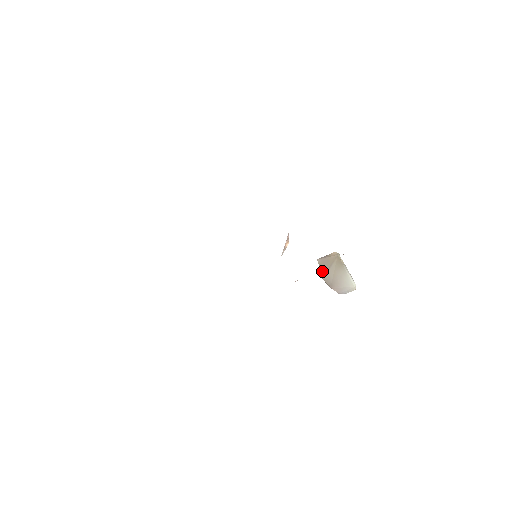
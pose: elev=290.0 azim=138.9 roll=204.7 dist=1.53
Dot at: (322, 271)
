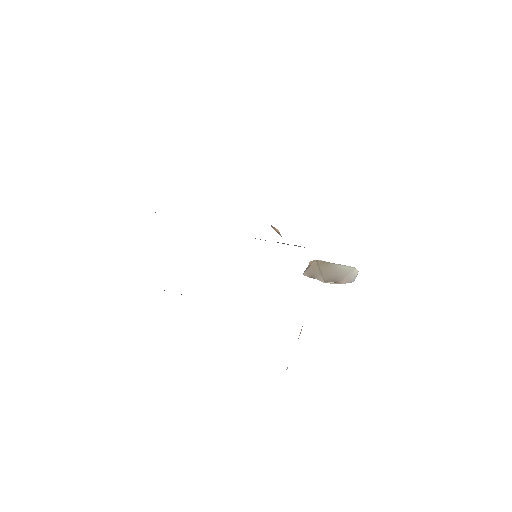
Dot at: (317, 277)
